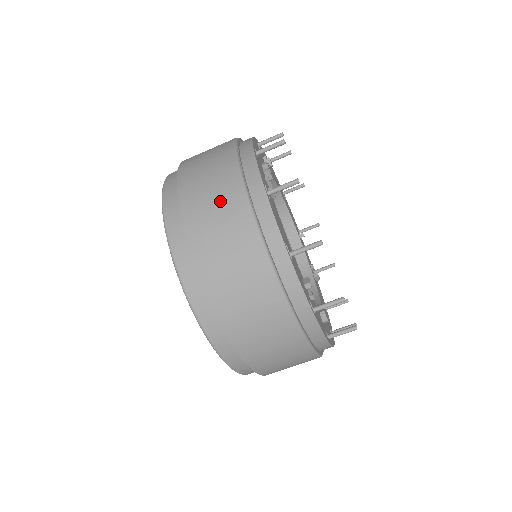
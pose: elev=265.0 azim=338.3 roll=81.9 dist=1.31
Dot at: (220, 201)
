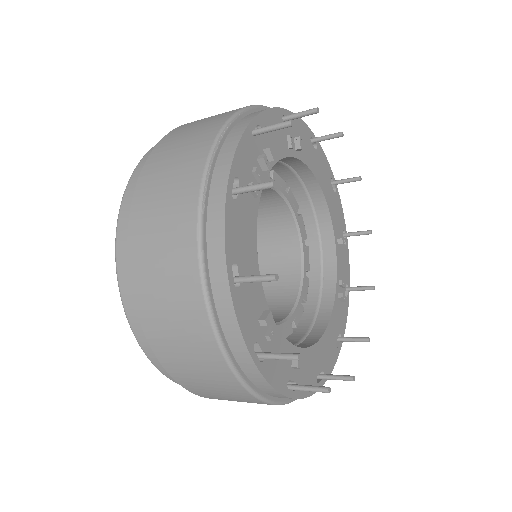
Dot at: (174, 188)
